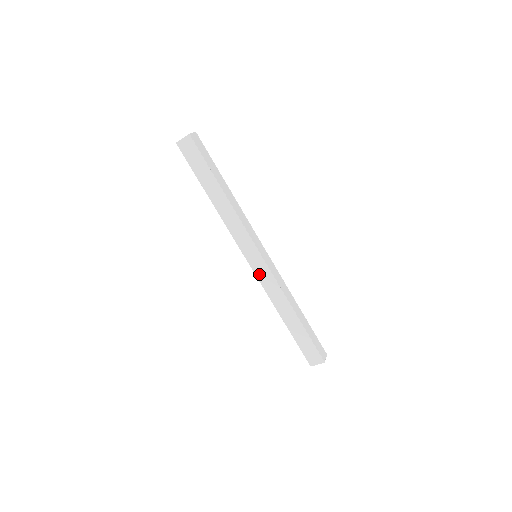
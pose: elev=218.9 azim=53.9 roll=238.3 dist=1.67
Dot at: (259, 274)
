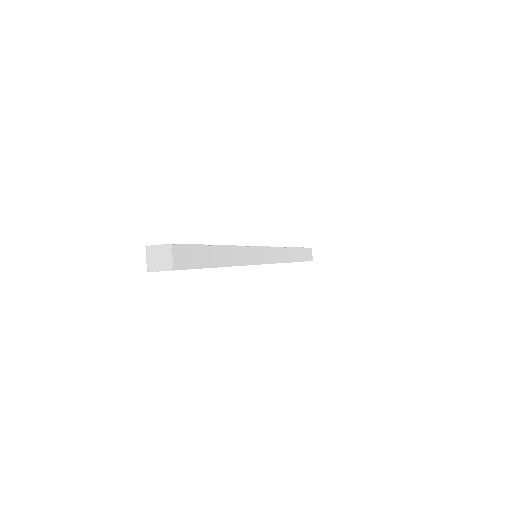
Dot at: occluded
